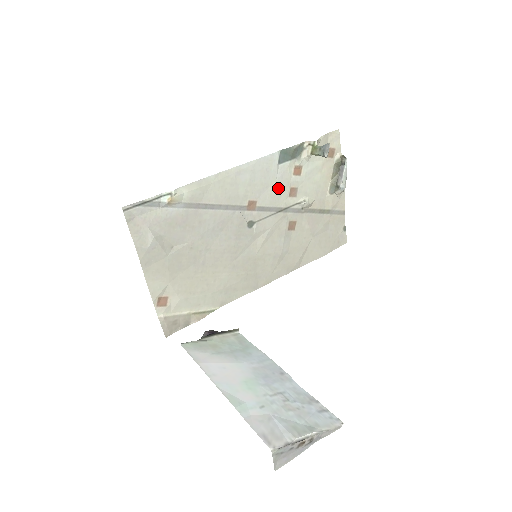
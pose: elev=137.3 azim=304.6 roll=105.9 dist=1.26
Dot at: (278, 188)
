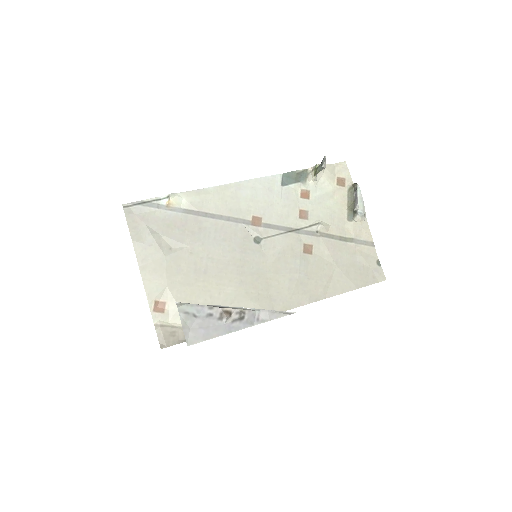
Dot at: (285, 208)
